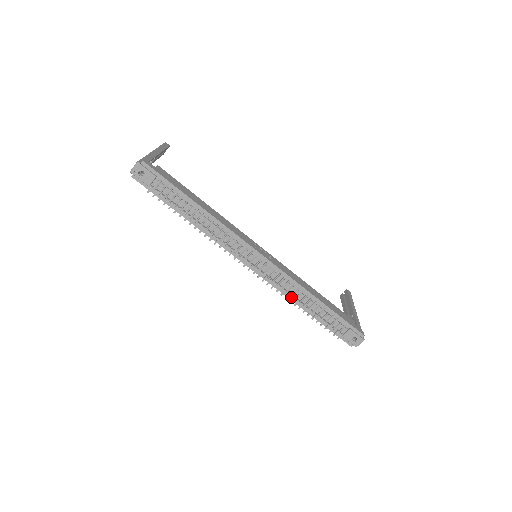
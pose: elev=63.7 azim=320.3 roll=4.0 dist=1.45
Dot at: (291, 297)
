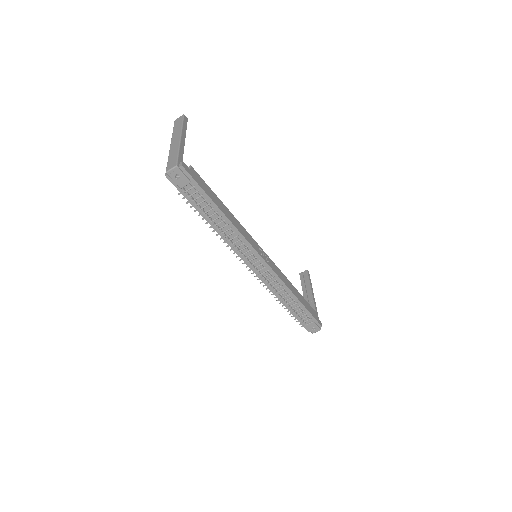
Dot at: (276, 293)
